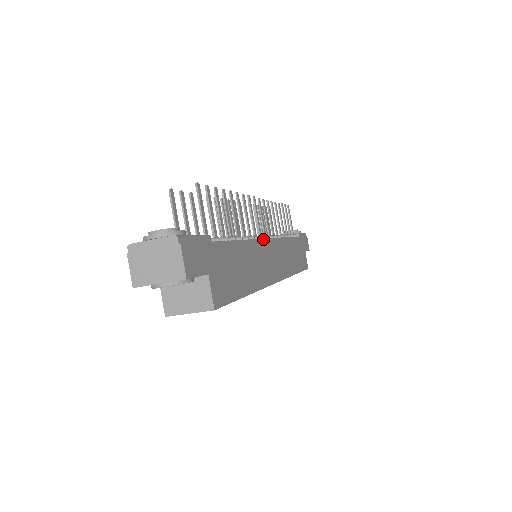
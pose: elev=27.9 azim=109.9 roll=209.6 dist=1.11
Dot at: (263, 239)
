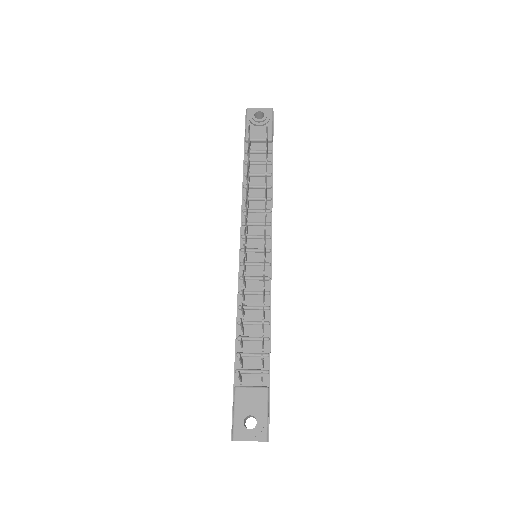
Dot at: (271, 273)
